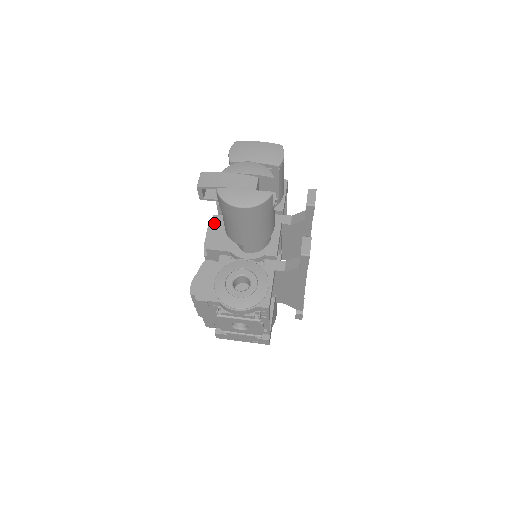
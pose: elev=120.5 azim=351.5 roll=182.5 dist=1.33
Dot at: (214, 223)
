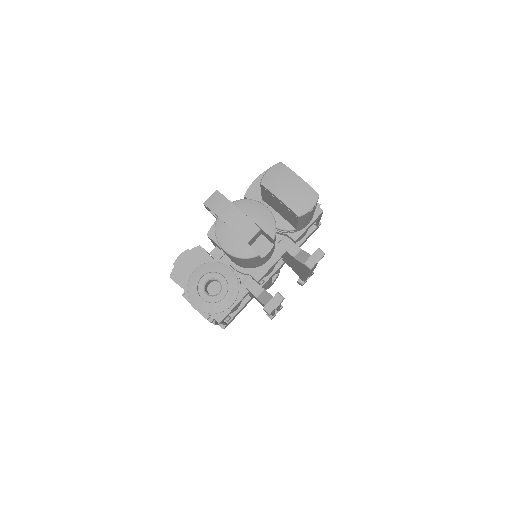
Dot at: occluded
